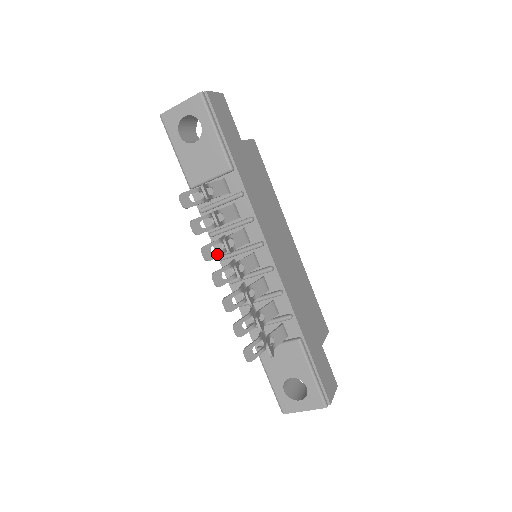
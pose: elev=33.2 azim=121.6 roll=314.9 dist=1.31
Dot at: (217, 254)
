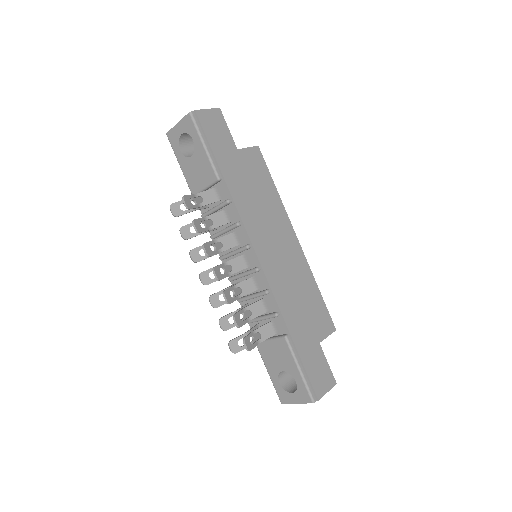
Dot at: (206, 256)
